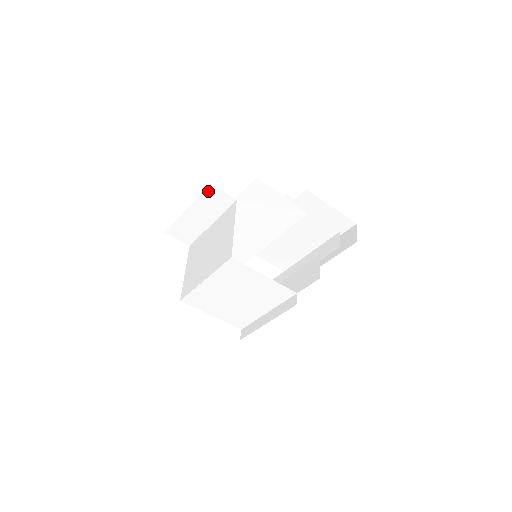
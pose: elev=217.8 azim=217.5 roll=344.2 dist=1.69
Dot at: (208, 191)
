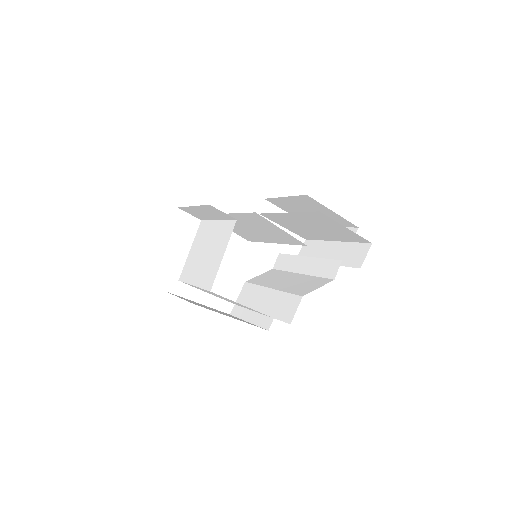
Dot at: (209, 206)
